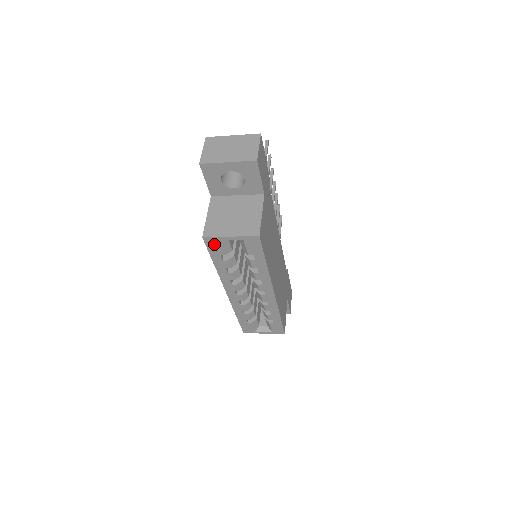
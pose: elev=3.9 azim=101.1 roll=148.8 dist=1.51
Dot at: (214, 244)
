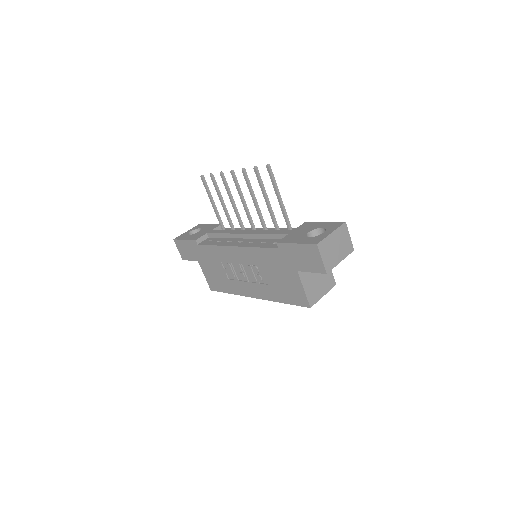
Dot at: occluded
